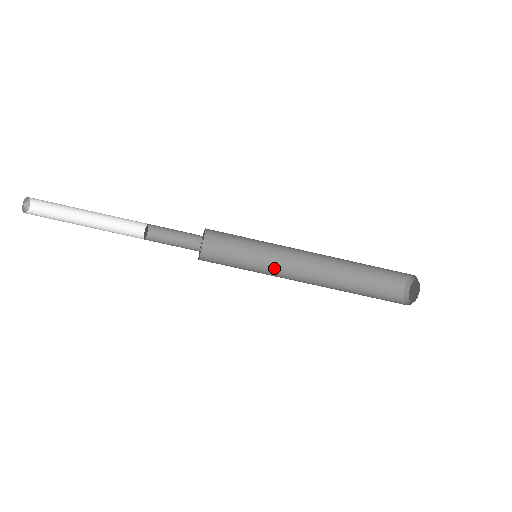
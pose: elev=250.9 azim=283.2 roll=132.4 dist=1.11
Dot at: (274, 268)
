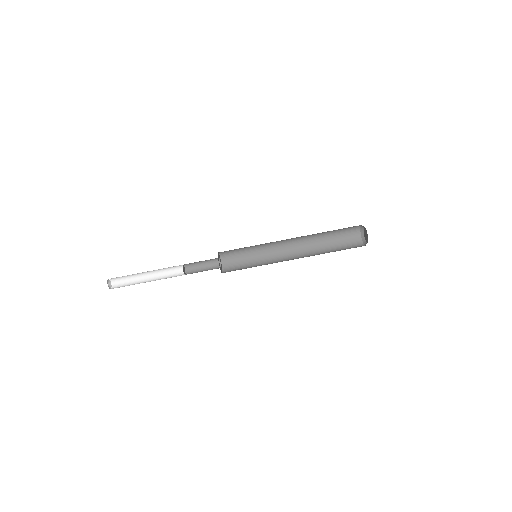
Dot at: (272, 263)
